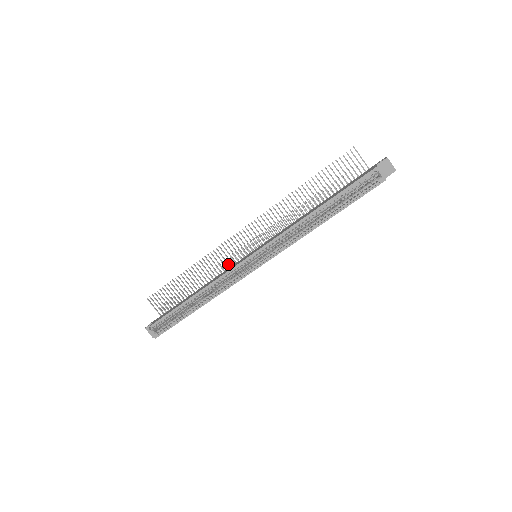
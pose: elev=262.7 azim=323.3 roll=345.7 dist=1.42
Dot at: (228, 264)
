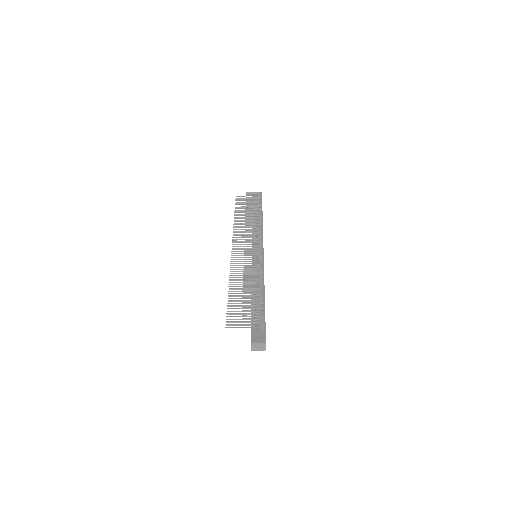
Dot at: occluded
